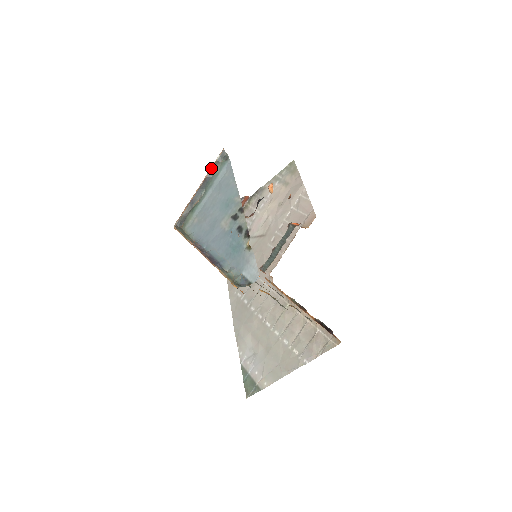
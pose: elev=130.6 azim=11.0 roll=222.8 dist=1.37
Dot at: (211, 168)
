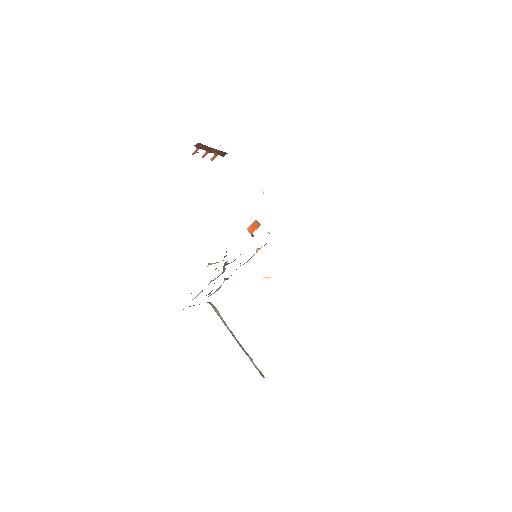
Dot at: occluded
